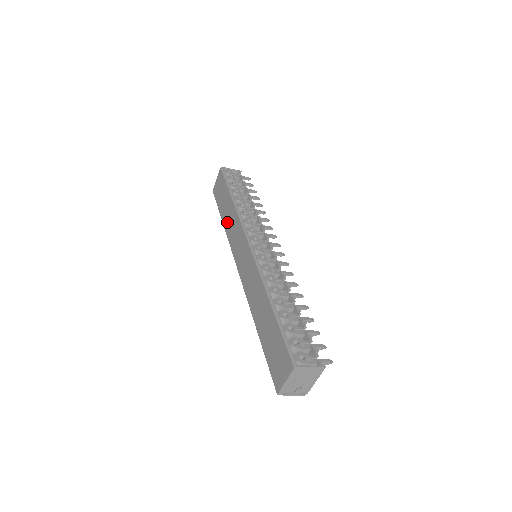
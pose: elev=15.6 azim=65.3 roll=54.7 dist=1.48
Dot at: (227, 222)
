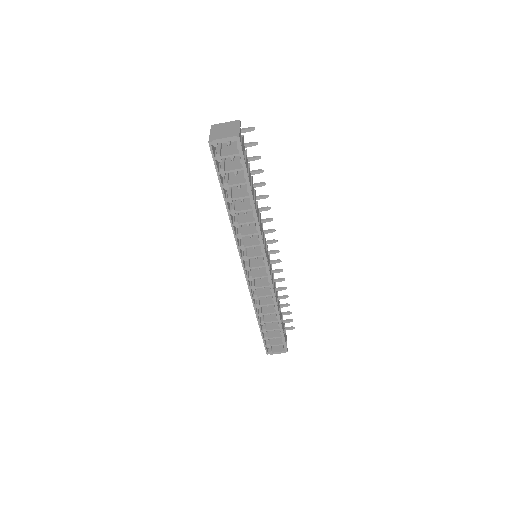
Dot at: occluded
